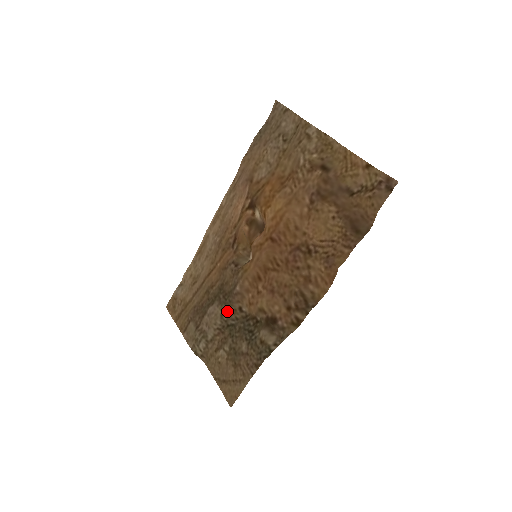
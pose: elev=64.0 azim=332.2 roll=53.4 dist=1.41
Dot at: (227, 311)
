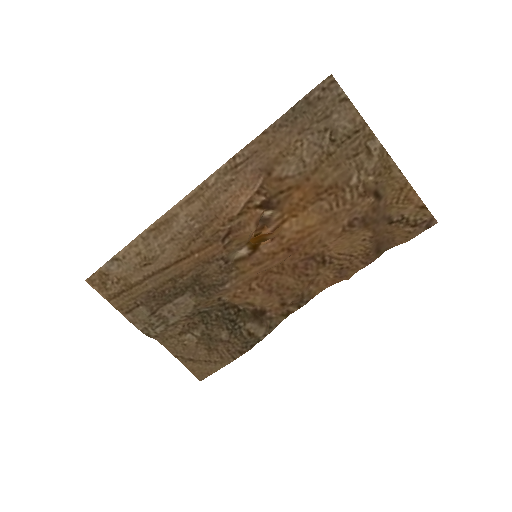
Dot at: (204, 303)
